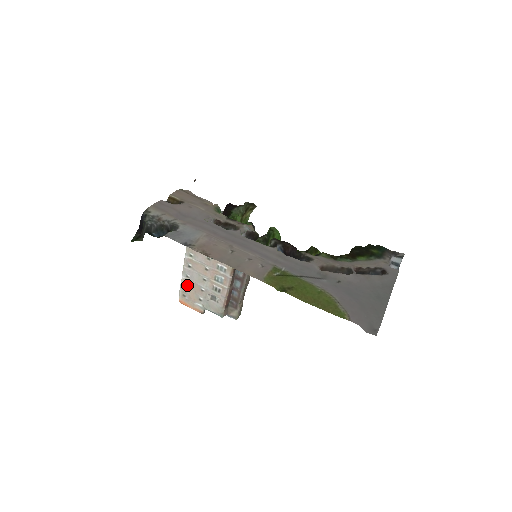
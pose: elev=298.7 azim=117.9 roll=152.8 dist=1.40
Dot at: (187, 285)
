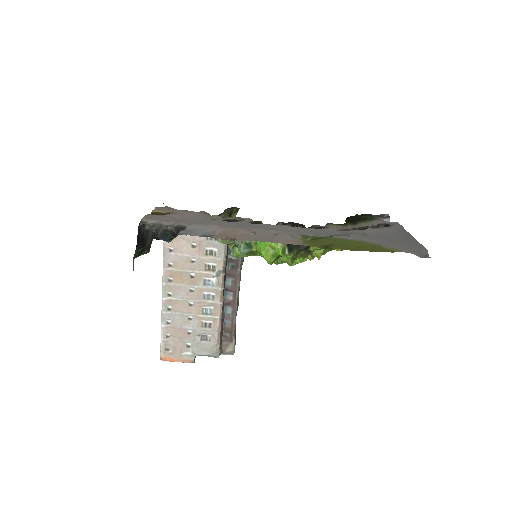
Dot at: (169, 334)
